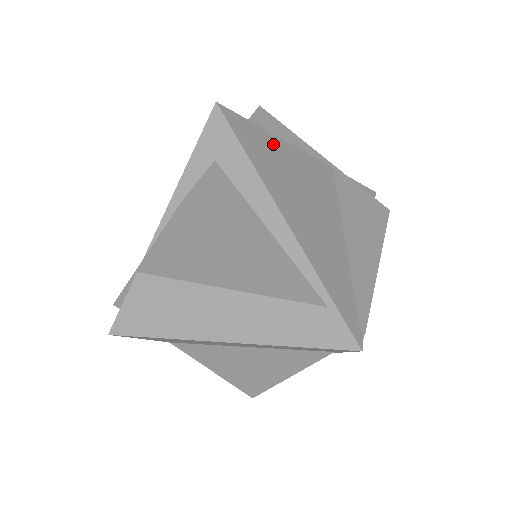
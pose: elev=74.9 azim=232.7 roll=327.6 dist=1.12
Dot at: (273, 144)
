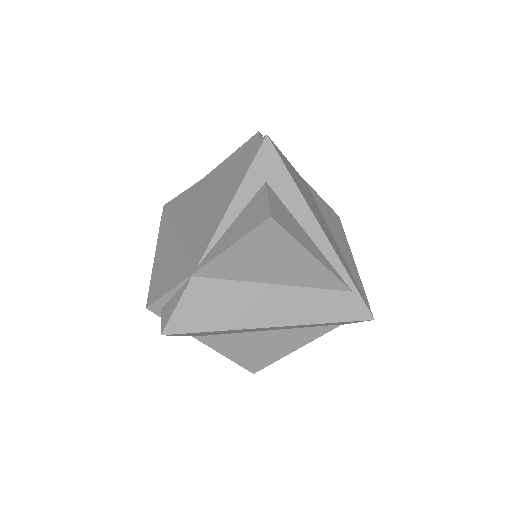
Dot at: (291, 168)
